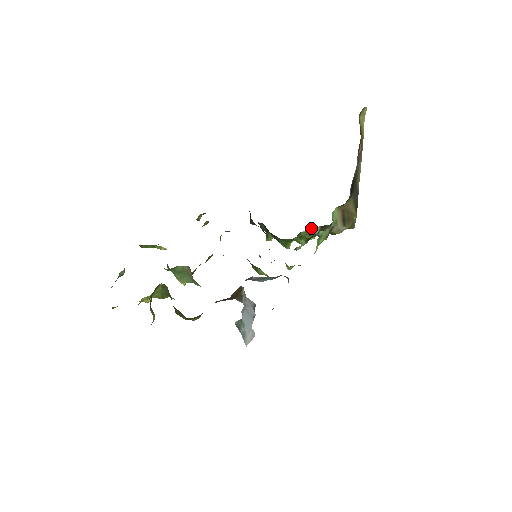
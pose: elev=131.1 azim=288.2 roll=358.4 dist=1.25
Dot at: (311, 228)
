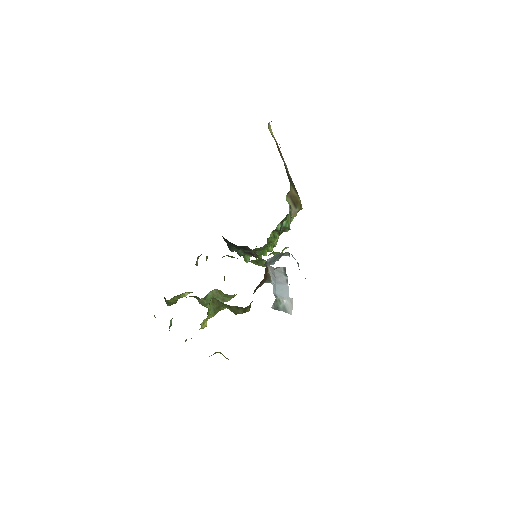
Dot at: occluded
